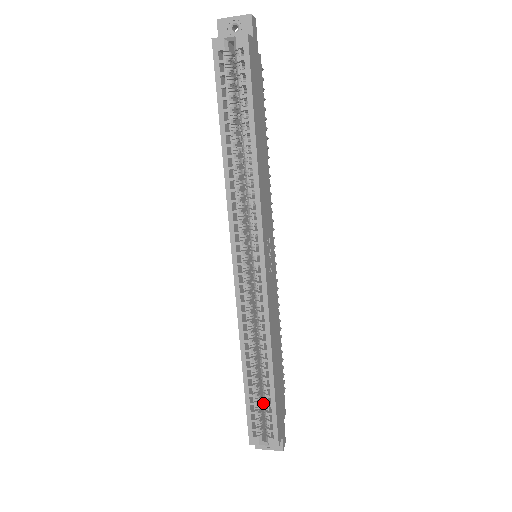
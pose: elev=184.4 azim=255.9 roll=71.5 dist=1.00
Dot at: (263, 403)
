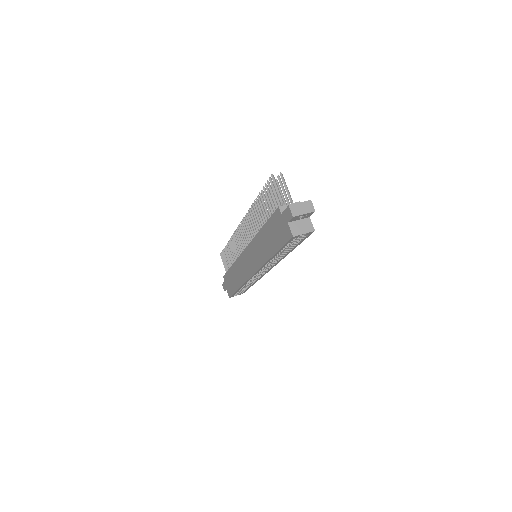
Dot at: occluded
